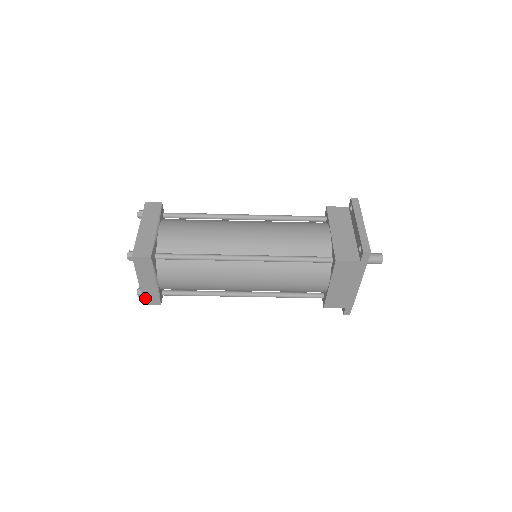
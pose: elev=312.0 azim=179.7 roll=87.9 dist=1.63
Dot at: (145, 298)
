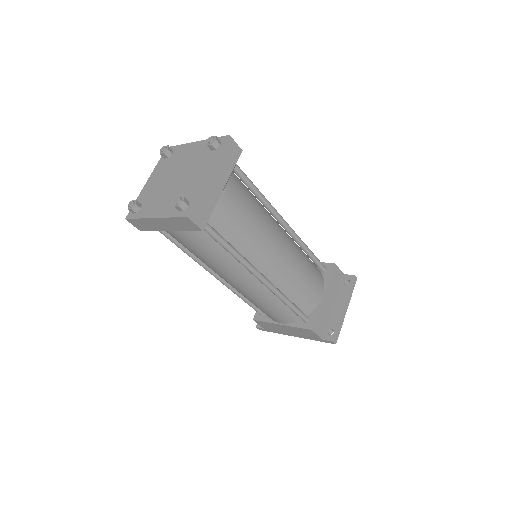
Dot at: (136, 220)
